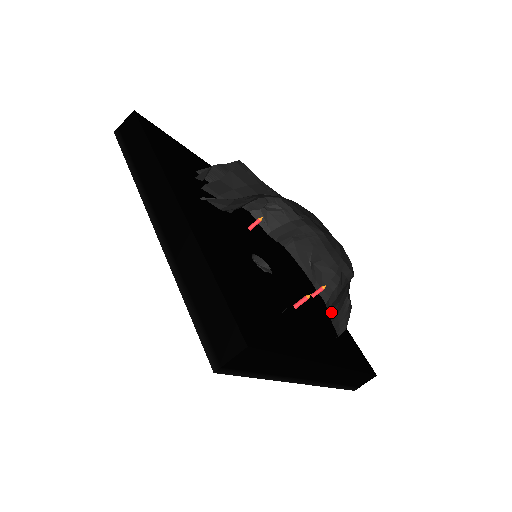
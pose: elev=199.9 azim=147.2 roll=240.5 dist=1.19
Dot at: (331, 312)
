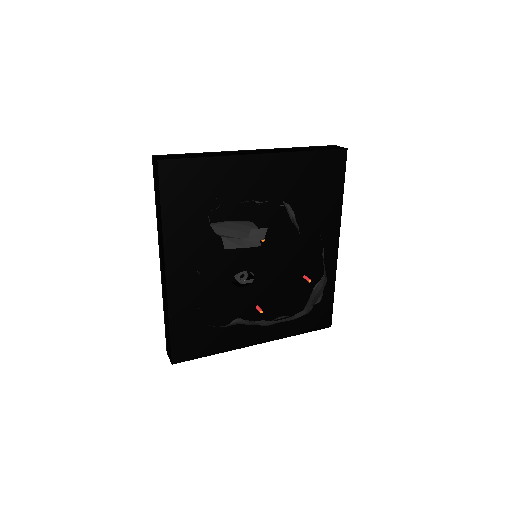
Dot at: (314, 290)
